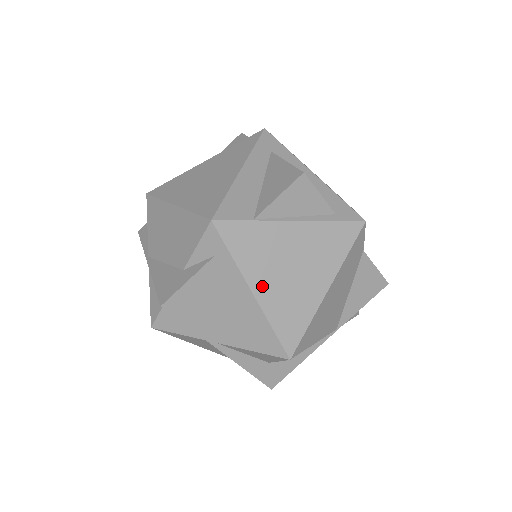
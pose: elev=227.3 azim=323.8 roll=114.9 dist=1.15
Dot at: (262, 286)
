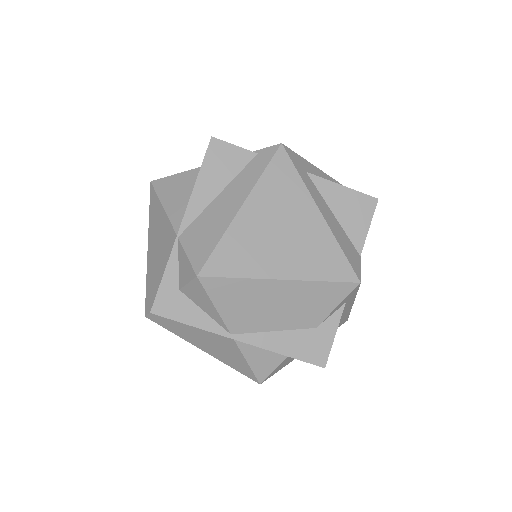
Dot at: occluded
